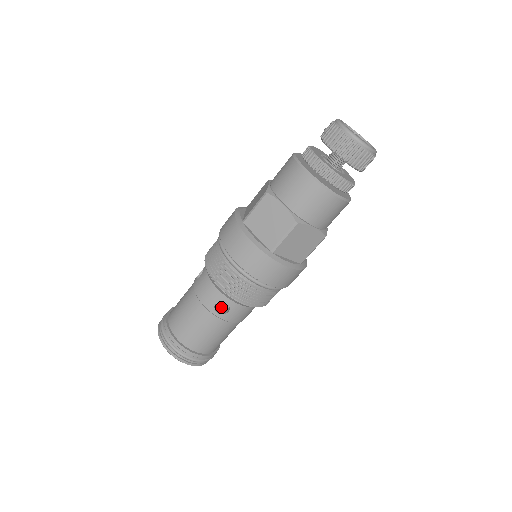
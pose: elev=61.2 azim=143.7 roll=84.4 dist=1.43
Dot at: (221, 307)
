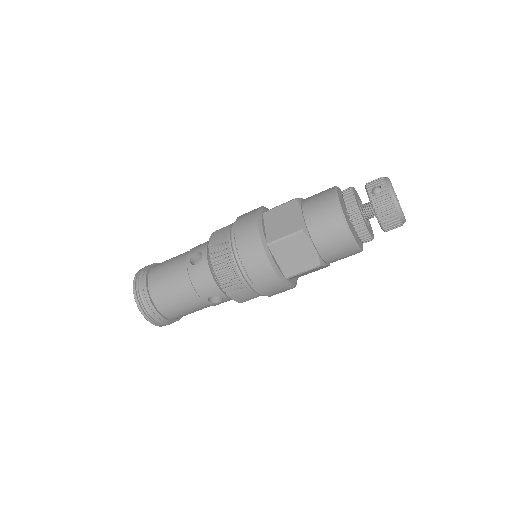
Dot at: occluded
